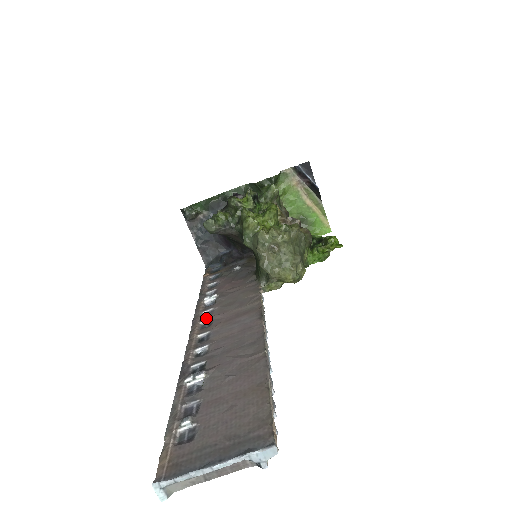
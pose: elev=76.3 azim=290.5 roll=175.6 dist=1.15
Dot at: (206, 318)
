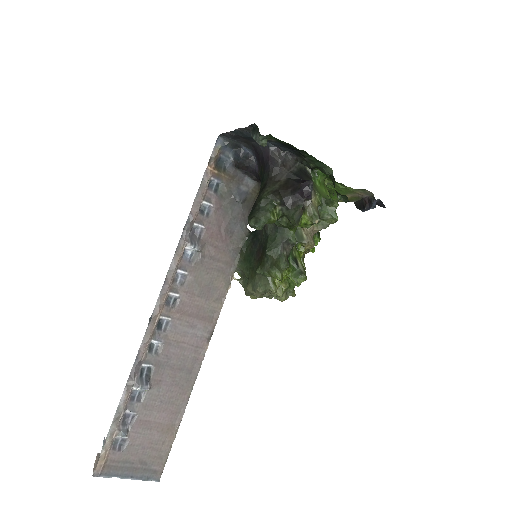
Dot at: (176, 289)
